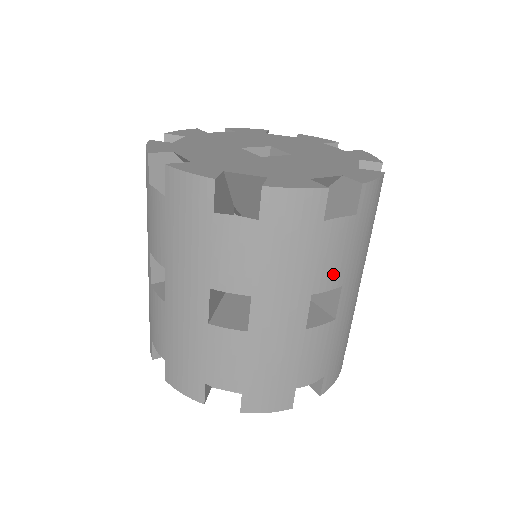
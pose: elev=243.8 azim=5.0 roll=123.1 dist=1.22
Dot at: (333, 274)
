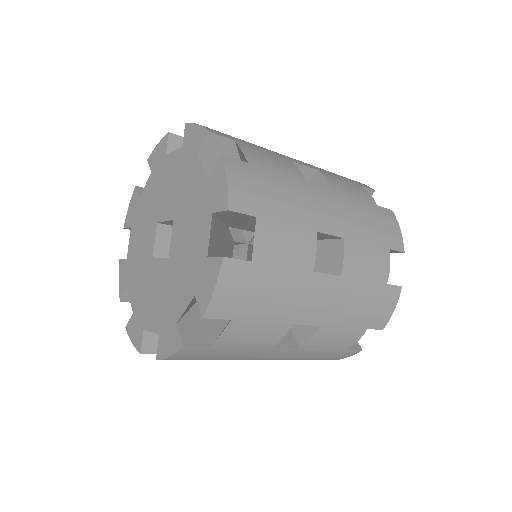
Dot at: occluded
